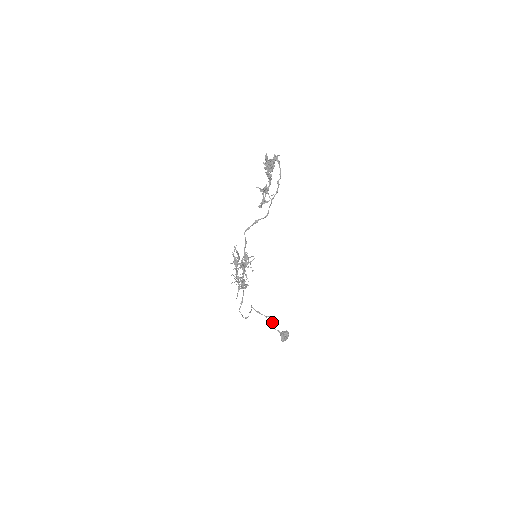
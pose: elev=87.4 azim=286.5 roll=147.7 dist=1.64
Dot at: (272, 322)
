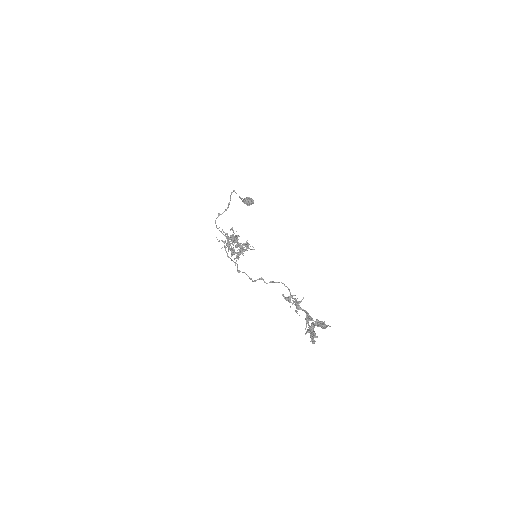
Dot at: (243, 200)
